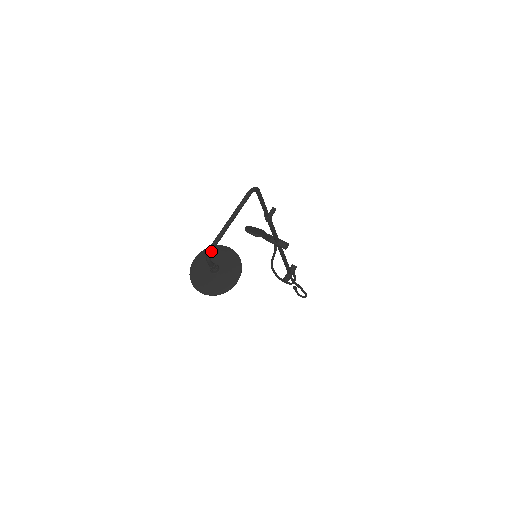
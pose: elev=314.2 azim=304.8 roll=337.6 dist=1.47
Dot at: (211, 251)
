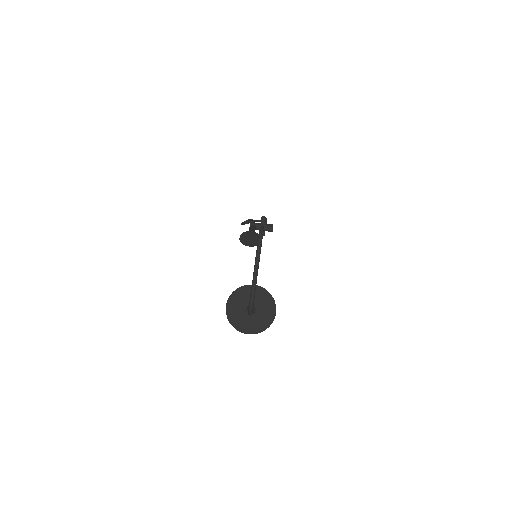
Dot at: (252, 309)
